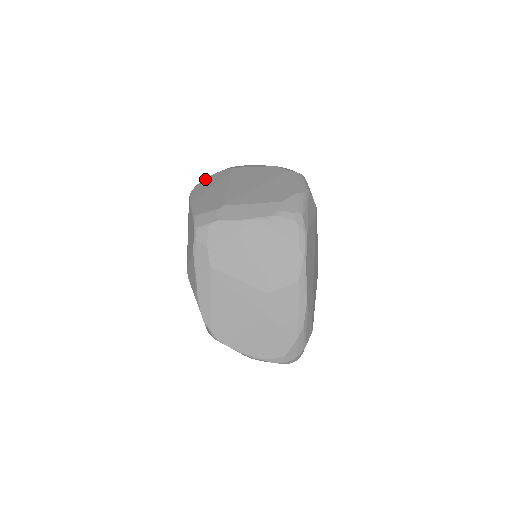
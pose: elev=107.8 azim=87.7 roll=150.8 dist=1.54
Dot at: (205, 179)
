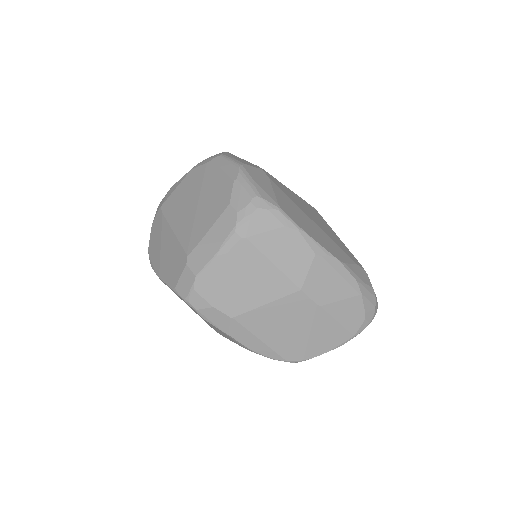
Dot at: occluded
